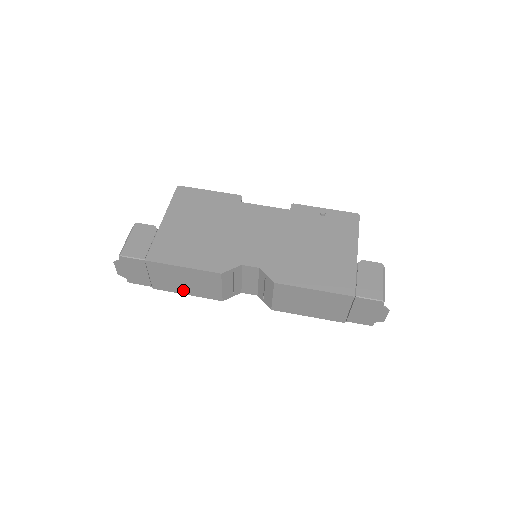
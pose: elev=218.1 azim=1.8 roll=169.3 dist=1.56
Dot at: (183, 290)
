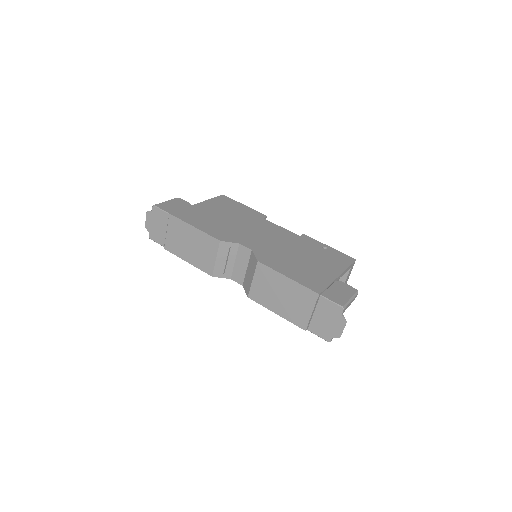
Dot at: (186, 256)
